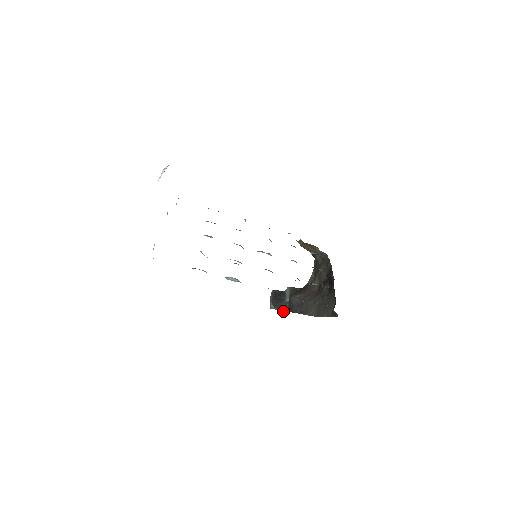
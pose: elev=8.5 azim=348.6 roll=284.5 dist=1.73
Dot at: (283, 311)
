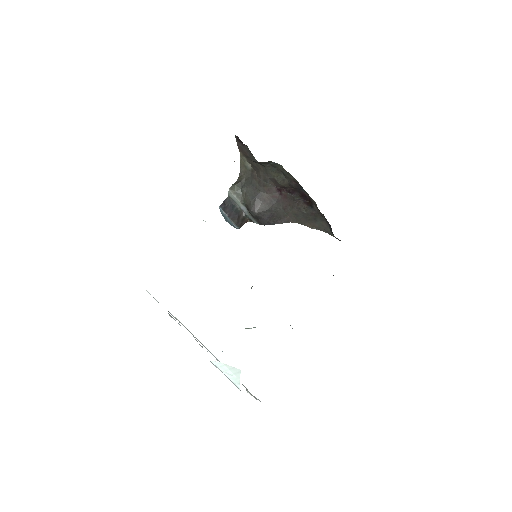
Dot at: occluded
